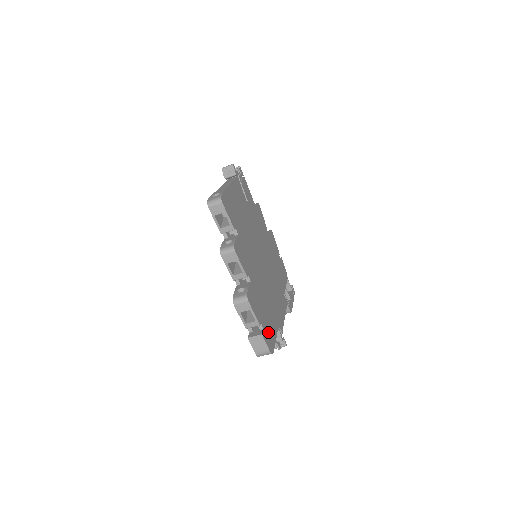
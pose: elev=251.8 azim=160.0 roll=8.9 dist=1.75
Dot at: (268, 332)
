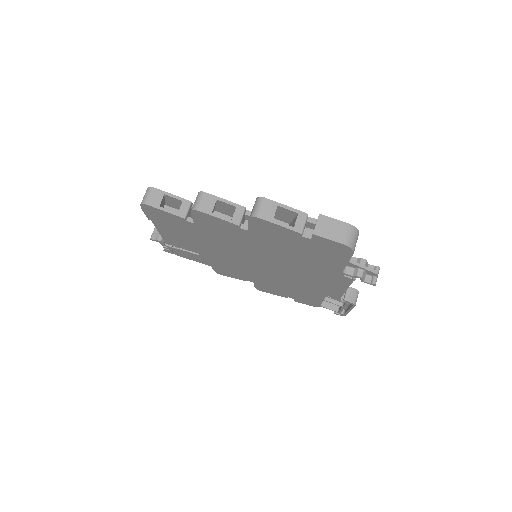
Dot at: occluded
